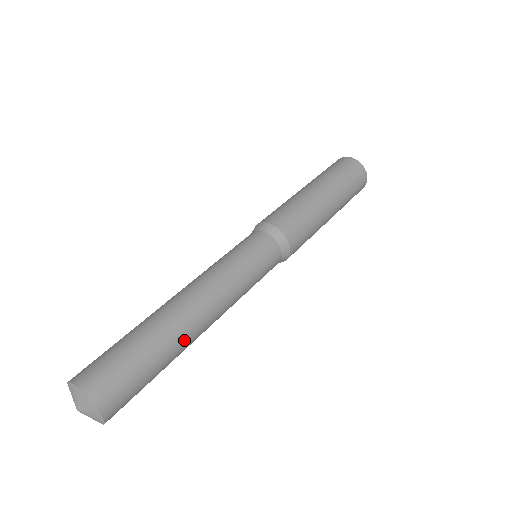
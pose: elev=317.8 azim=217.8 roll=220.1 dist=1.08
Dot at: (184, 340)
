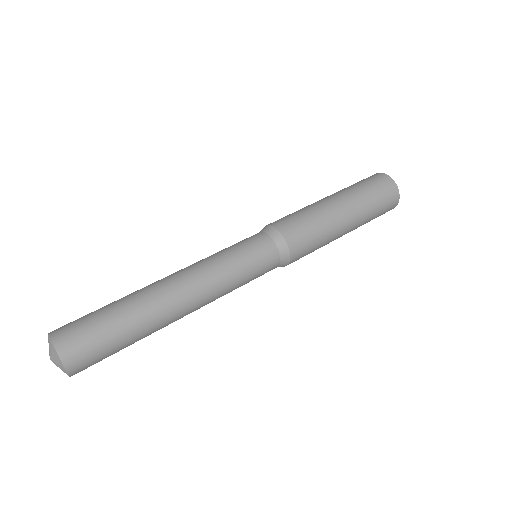
Dot at: (150, 302)
